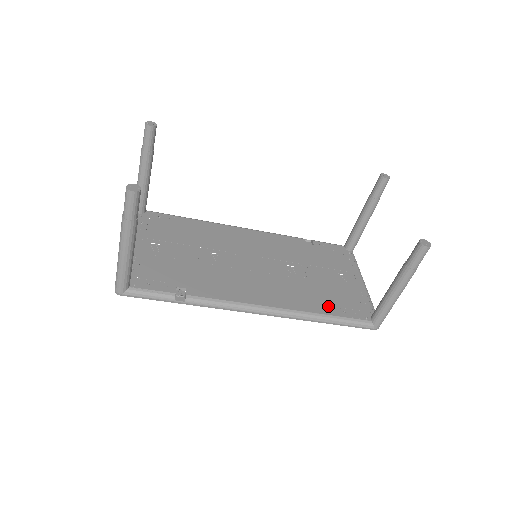
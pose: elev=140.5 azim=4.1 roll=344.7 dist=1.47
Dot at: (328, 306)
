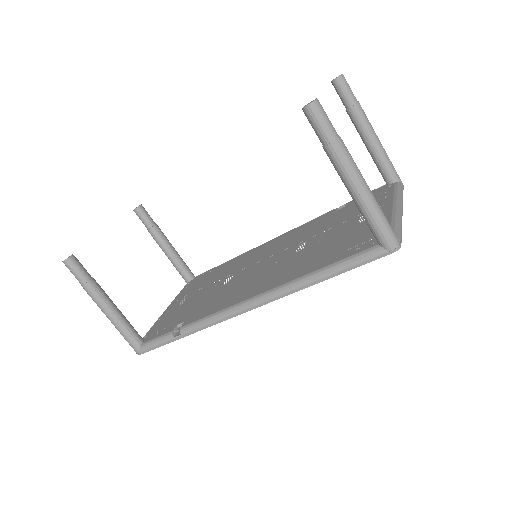
Dot at: (324, 260)
